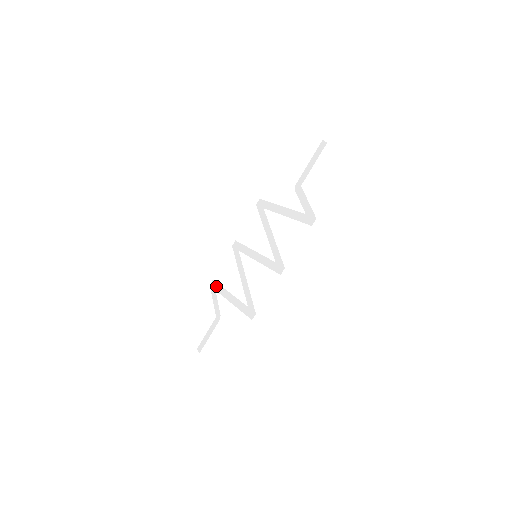
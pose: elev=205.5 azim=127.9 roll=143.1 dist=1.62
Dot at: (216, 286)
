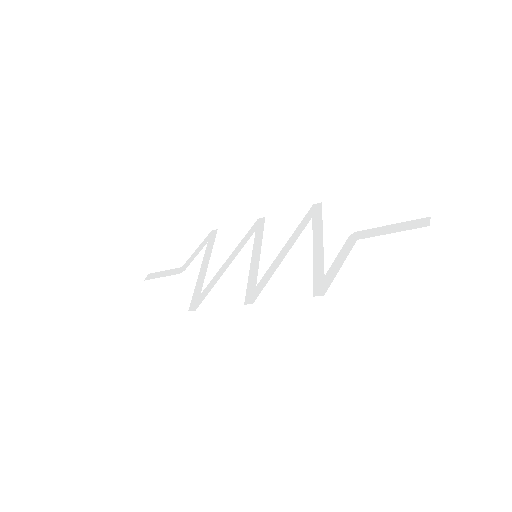
Dot at: (212, 239)
